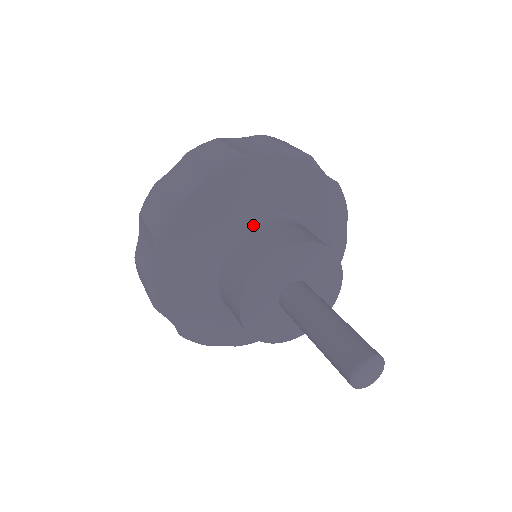
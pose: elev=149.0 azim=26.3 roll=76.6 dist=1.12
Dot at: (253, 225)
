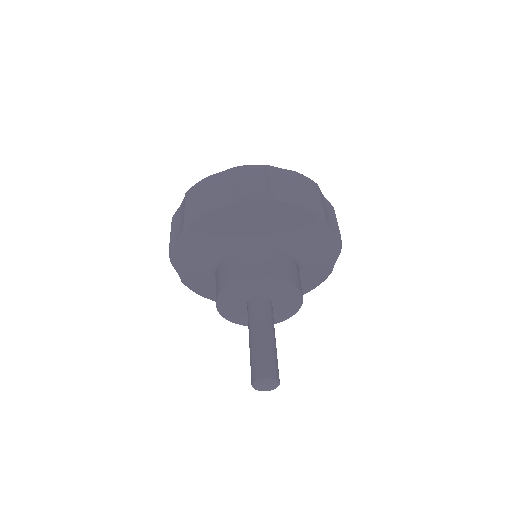
Dot at: (284, 249)
